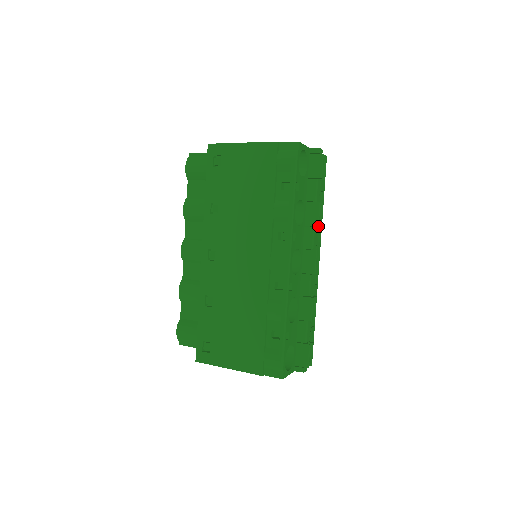
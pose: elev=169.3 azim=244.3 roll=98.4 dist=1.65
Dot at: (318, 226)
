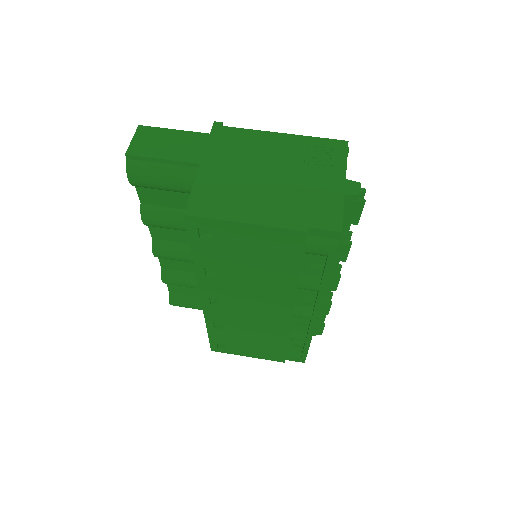
Dot at: (345, 261)
